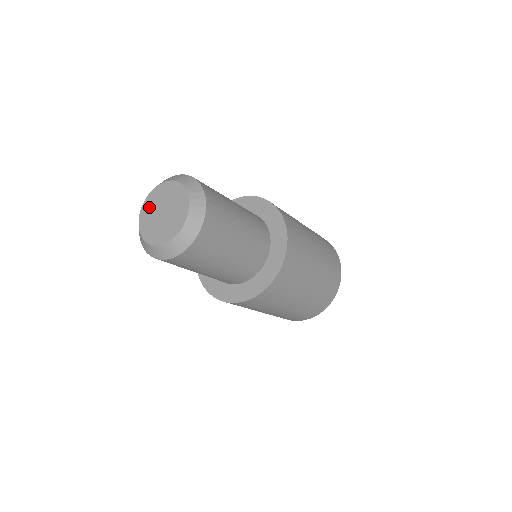
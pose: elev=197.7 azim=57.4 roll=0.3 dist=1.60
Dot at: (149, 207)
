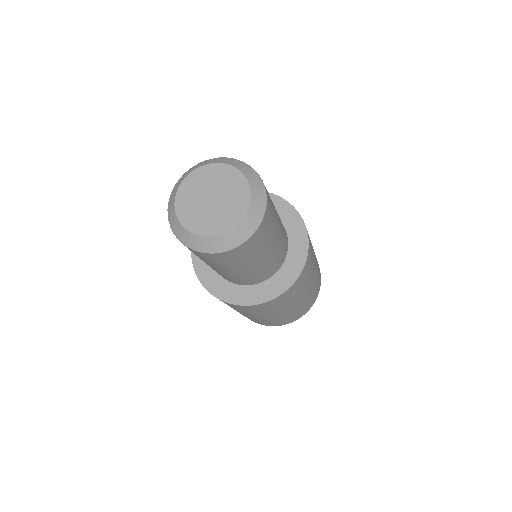
Dot at: (190, 190)
